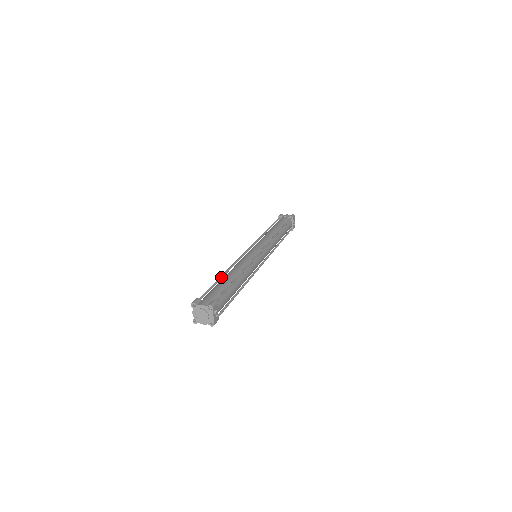
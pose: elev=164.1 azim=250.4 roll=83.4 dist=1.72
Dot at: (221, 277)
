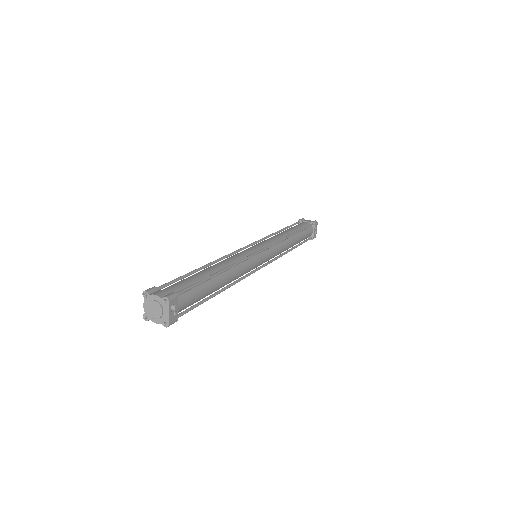
Dot at: (198, 269)
